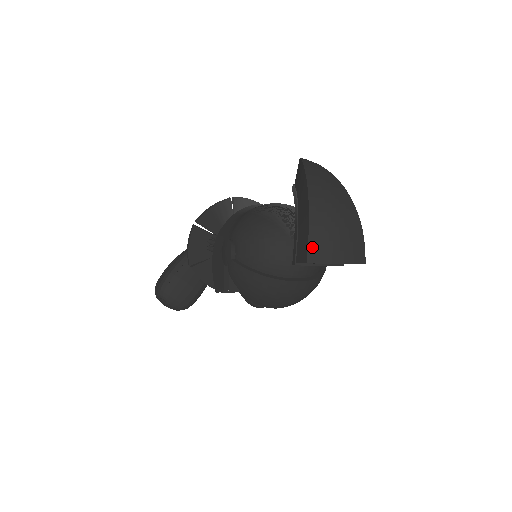
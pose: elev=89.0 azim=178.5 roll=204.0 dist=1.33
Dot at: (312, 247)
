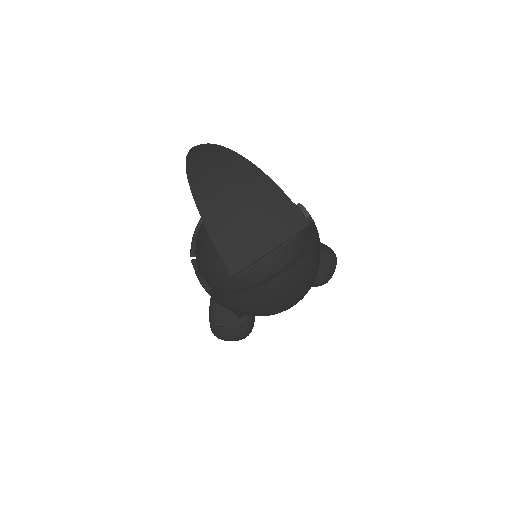
Dot at: (226, 255)
